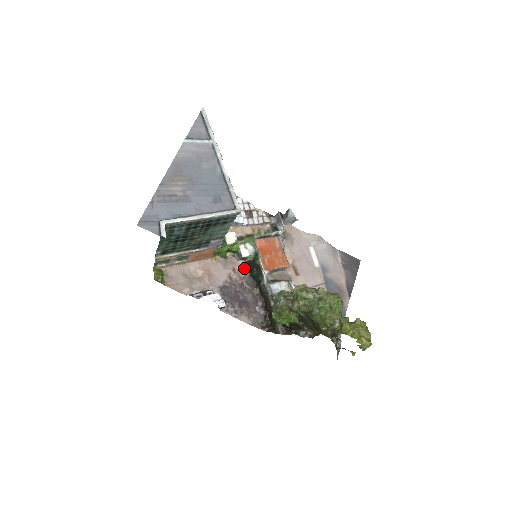
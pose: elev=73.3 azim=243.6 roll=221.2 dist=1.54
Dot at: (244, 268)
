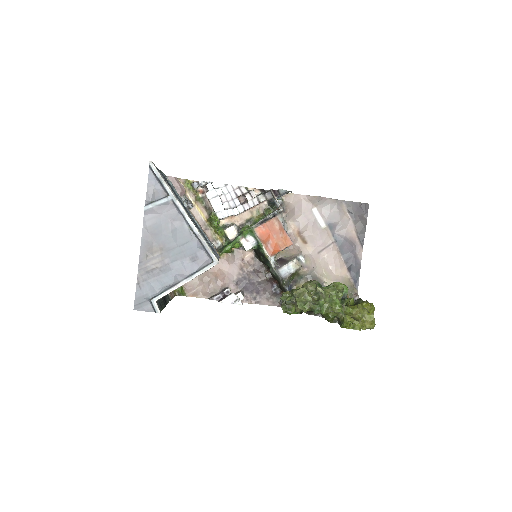
Dot at: (252, 255)
